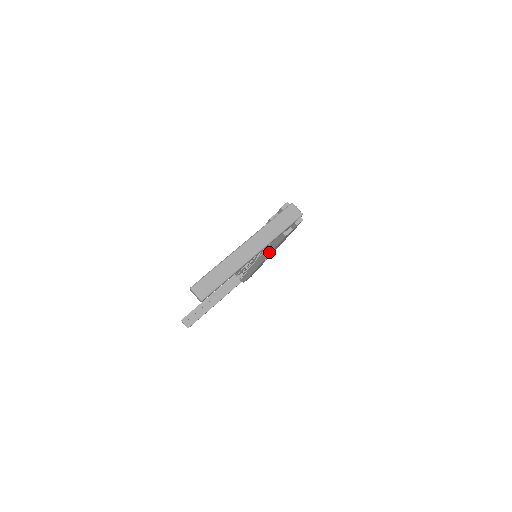
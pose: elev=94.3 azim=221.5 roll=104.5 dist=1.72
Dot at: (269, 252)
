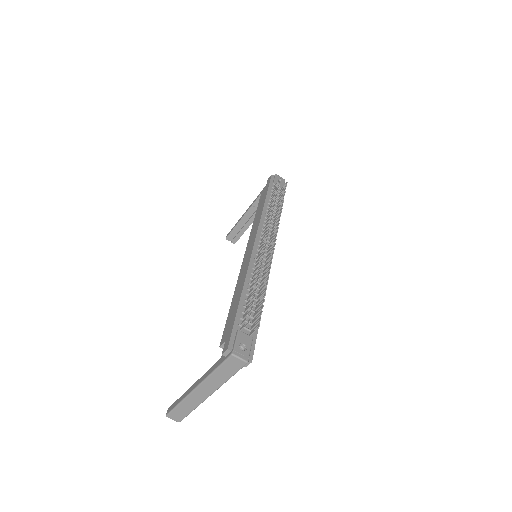
Dot at: occluded
